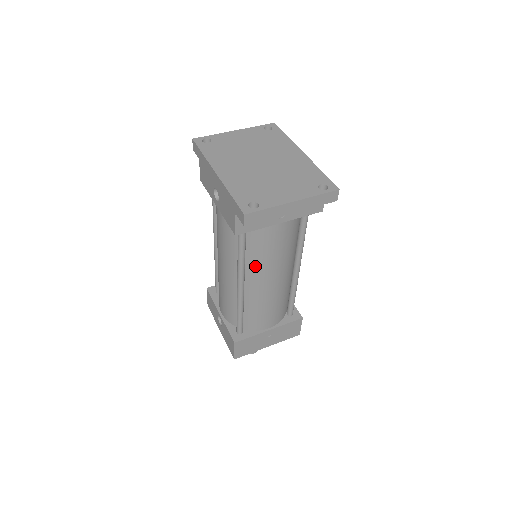
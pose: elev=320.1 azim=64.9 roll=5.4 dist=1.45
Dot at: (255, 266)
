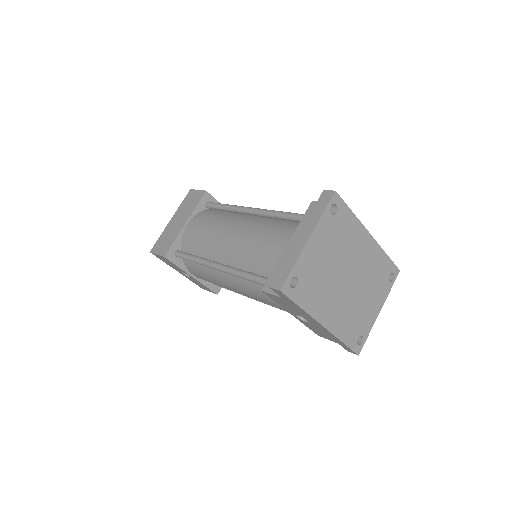
Dot at: occluded
